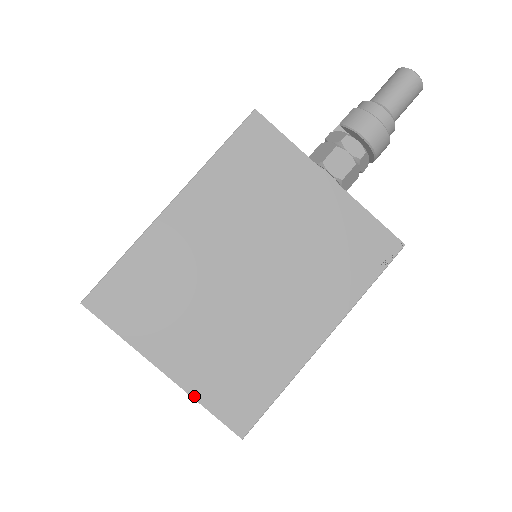
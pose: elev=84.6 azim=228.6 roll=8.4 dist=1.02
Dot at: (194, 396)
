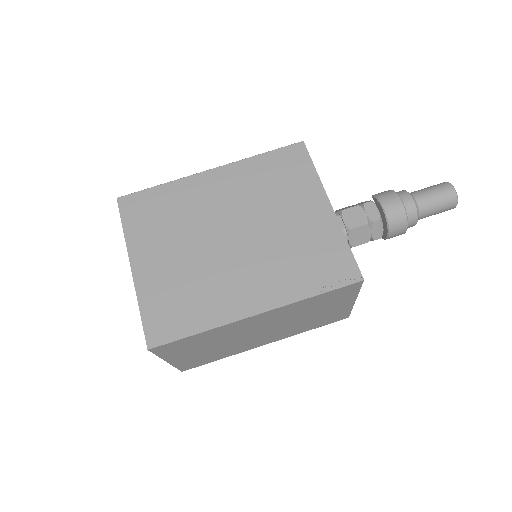
Dot at: (138, 296)
